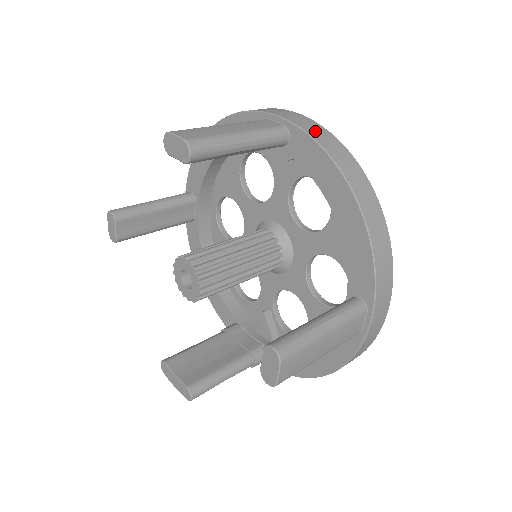
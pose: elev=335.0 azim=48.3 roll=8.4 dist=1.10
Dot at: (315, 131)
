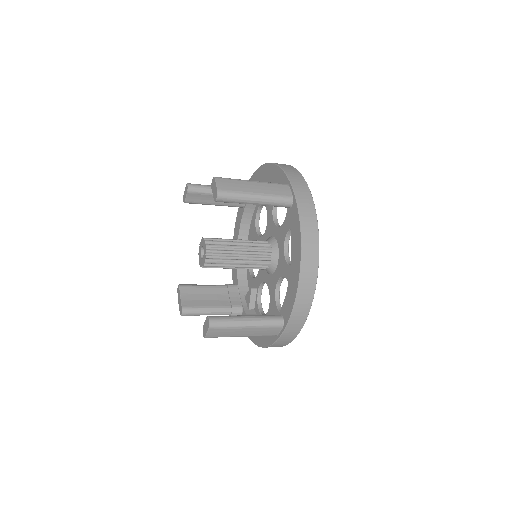
Dot at: (306, 211)
